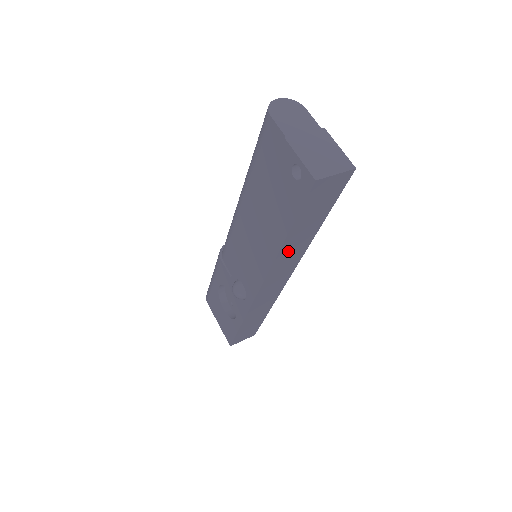
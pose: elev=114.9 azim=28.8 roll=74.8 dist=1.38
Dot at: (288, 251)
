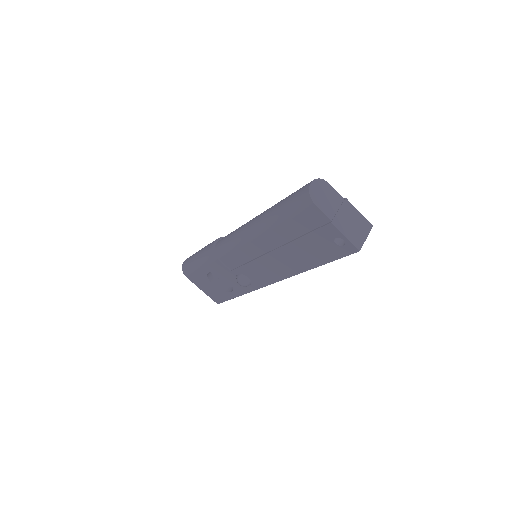
Dot at: occluded
